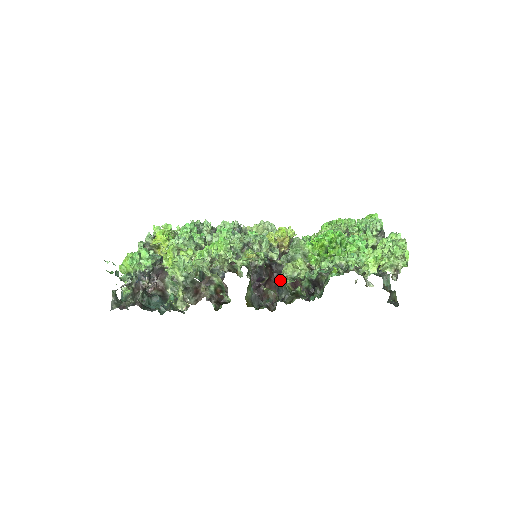
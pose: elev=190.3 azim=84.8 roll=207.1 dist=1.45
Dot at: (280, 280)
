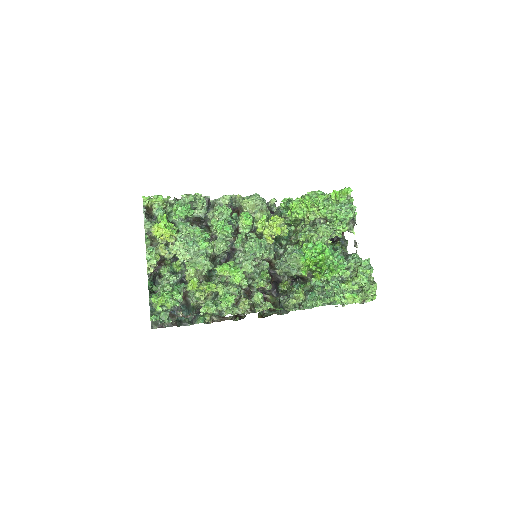
Dot at: (285, 306)
